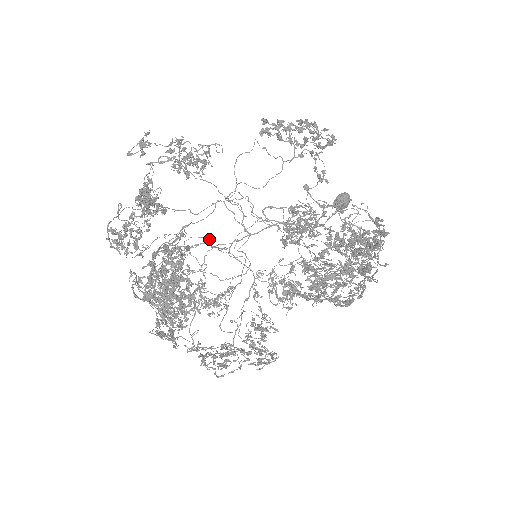
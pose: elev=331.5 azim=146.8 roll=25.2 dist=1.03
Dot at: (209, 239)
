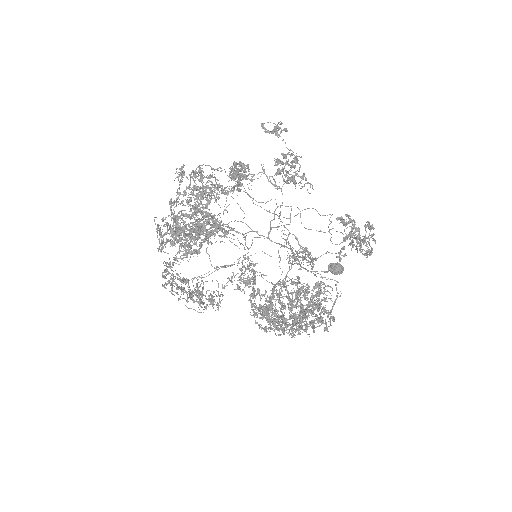
Dot at: occluded
